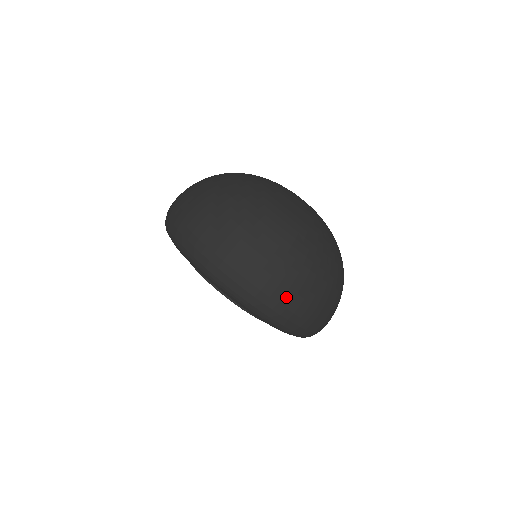
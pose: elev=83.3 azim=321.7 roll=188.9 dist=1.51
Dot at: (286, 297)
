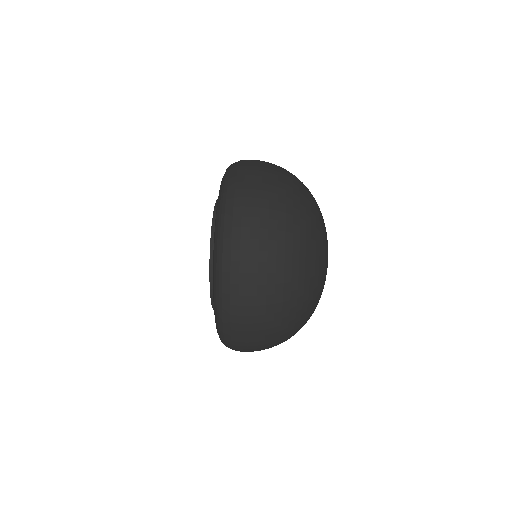
Dot at: (252, 200)
